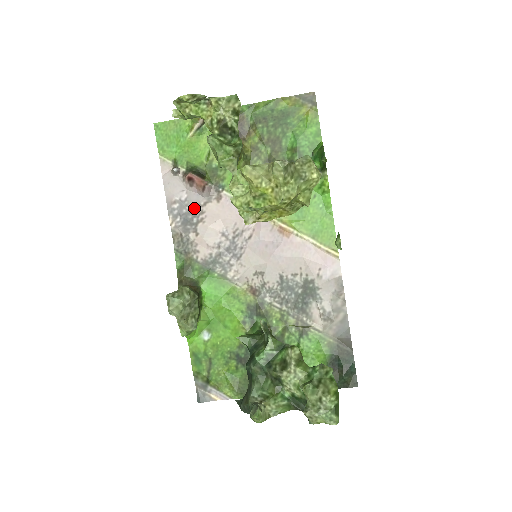
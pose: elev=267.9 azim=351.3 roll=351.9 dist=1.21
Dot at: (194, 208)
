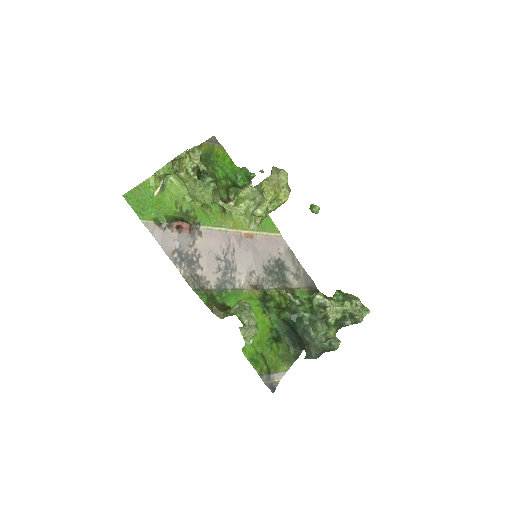
Dot at: (188, 250)
